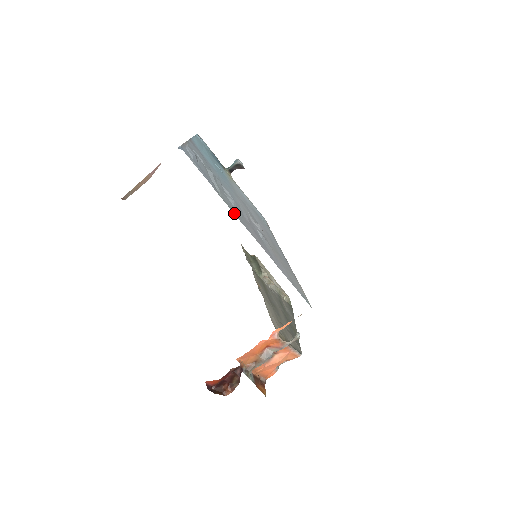
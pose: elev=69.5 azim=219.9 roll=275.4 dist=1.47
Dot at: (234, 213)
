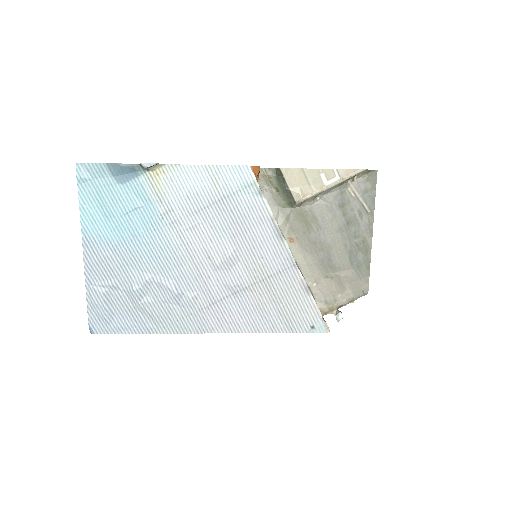
Dot at: (181, 331)
